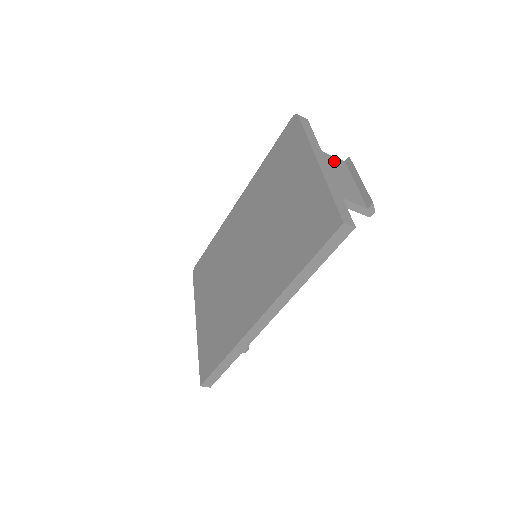
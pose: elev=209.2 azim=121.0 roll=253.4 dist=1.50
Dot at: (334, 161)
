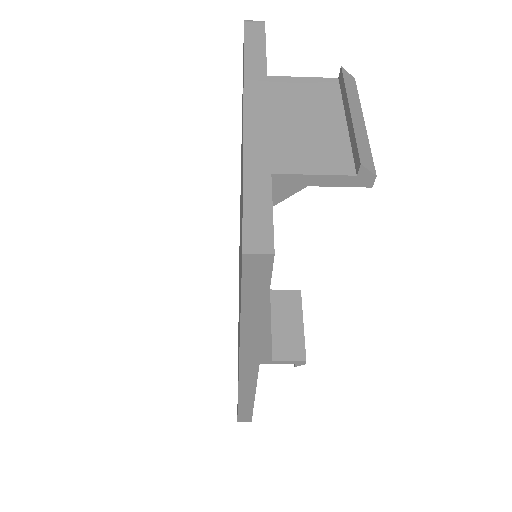
Dot at: (309, 88)
